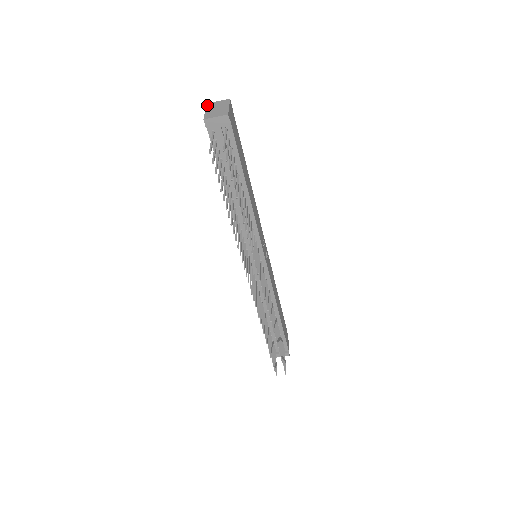
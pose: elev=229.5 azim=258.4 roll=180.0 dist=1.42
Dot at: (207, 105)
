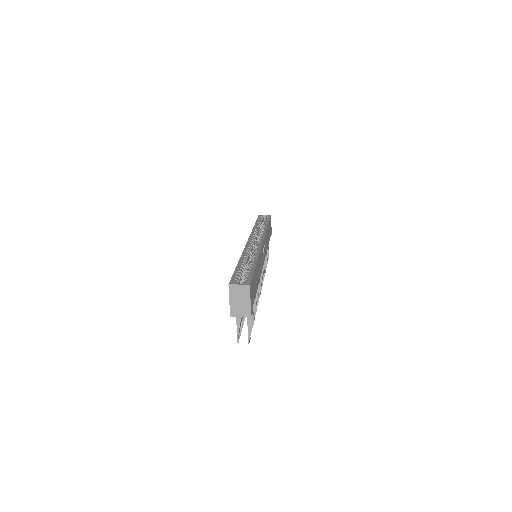
Dot at: (229, 289)
